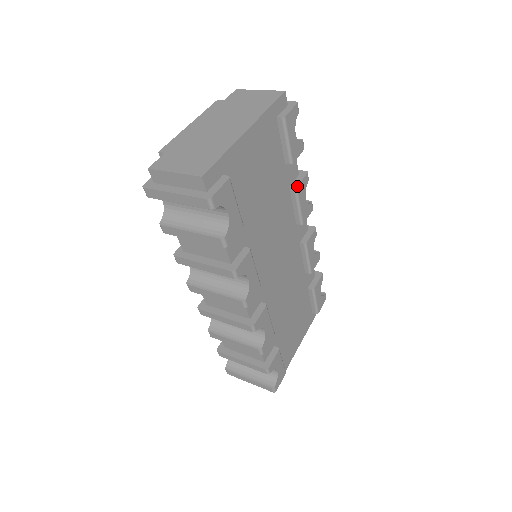
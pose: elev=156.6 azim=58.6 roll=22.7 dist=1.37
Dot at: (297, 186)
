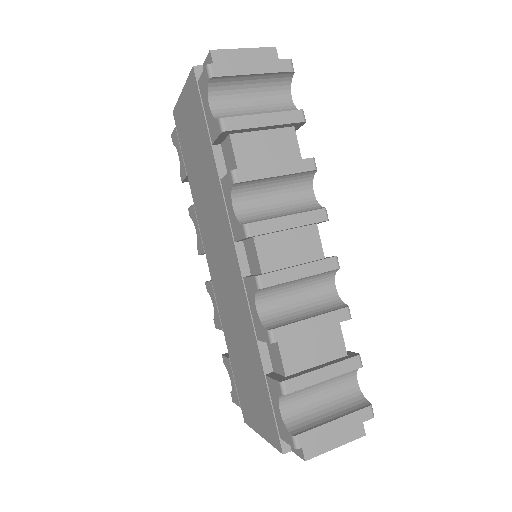
Dot at: occluded
